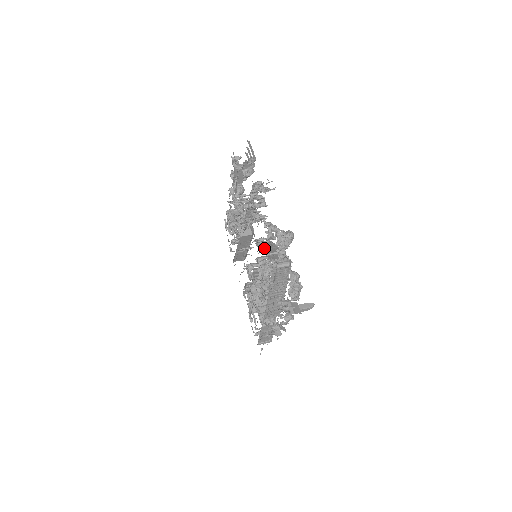
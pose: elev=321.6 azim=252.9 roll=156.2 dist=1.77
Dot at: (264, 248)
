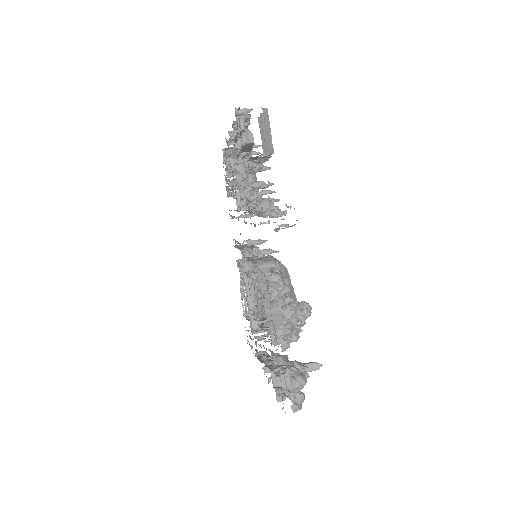
Dot at: (265, 286)
